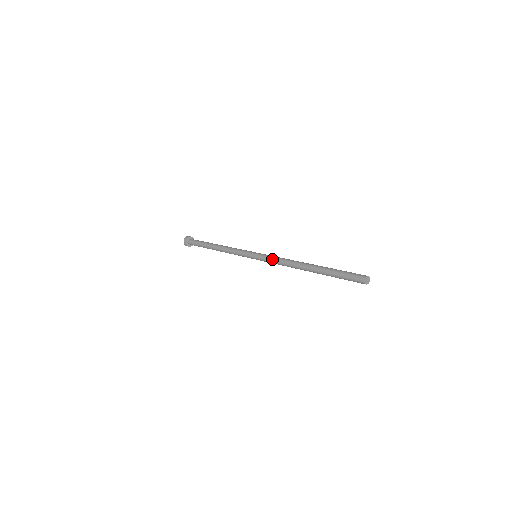
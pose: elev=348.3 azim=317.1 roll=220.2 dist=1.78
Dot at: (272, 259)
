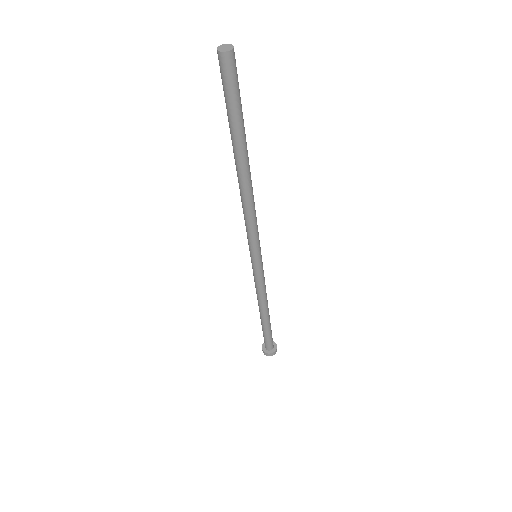
Dot at: occluded
